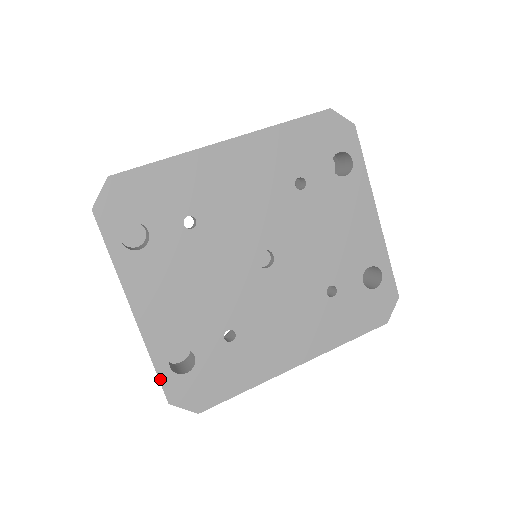
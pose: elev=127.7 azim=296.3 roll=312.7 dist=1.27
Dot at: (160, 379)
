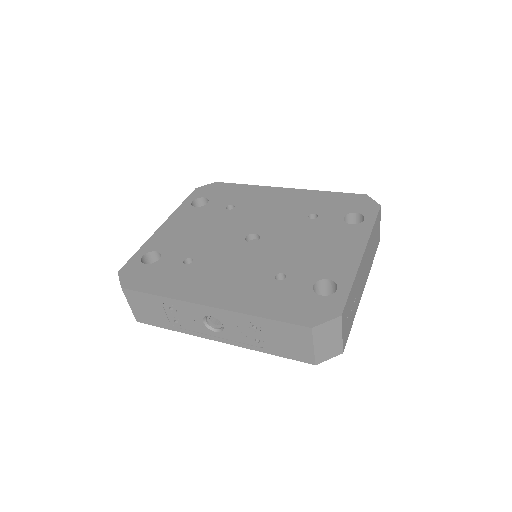
Dot at: (131, 258)
